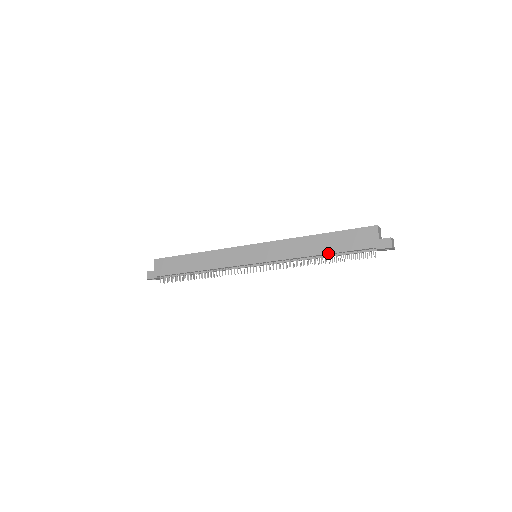
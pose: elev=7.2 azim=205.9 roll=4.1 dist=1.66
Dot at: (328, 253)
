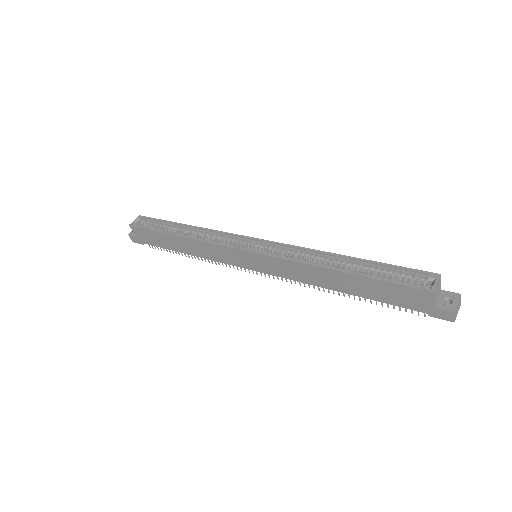
Dot at: (355, 295)
